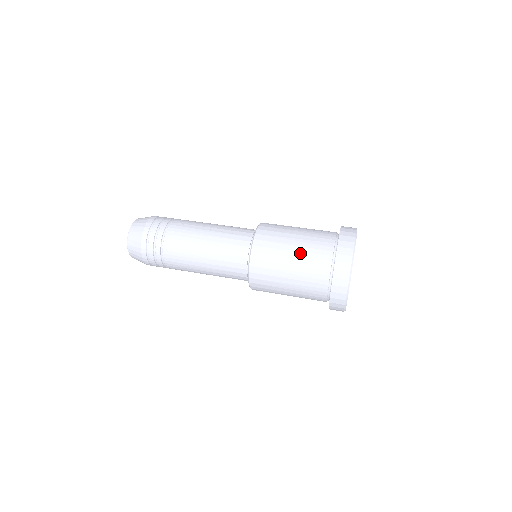
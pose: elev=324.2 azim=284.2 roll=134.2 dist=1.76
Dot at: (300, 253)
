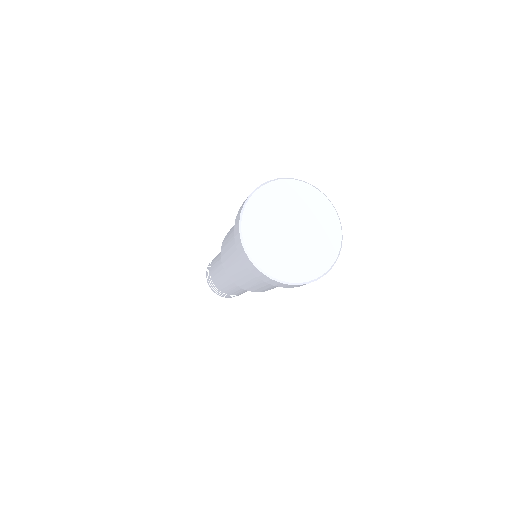
Dot at: occluded
